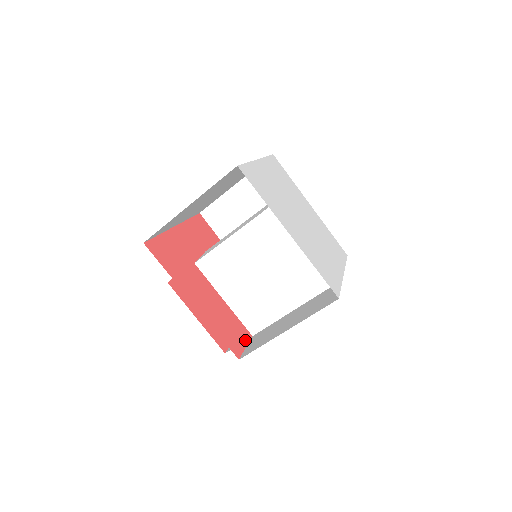
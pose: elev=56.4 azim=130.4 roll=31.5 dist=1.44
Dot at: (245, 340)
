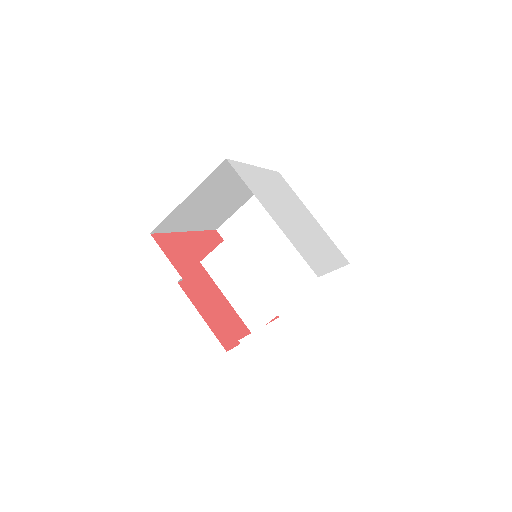
Dot at: (242, 333)
